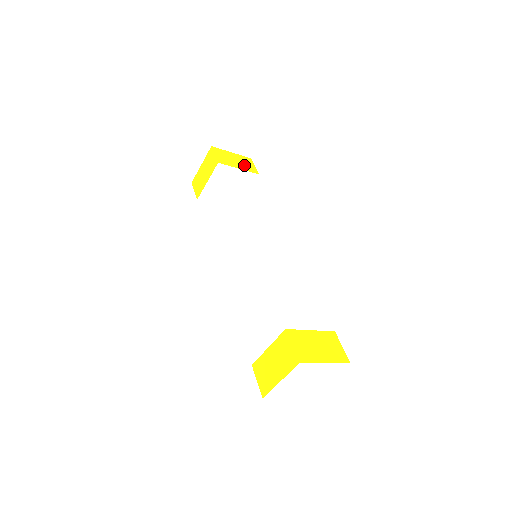
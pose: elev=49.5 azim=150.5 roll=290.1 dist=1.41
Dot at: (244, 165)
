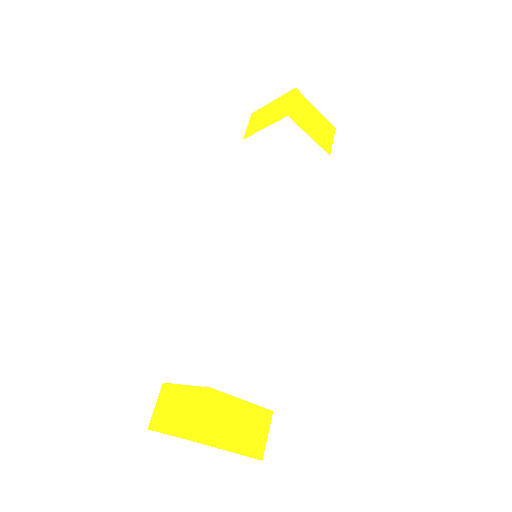
Dot at: (320, 134)
